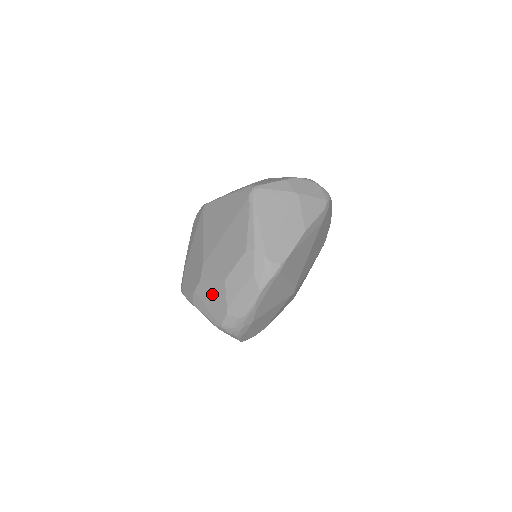
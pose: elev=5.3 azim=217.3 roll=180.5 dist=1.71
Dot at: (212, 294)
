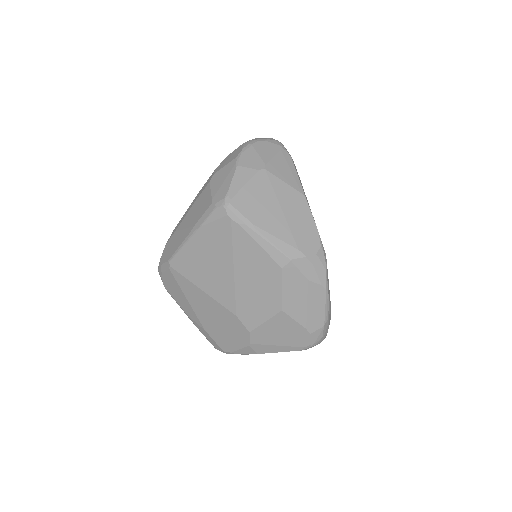
Dot at: (276, 331)
